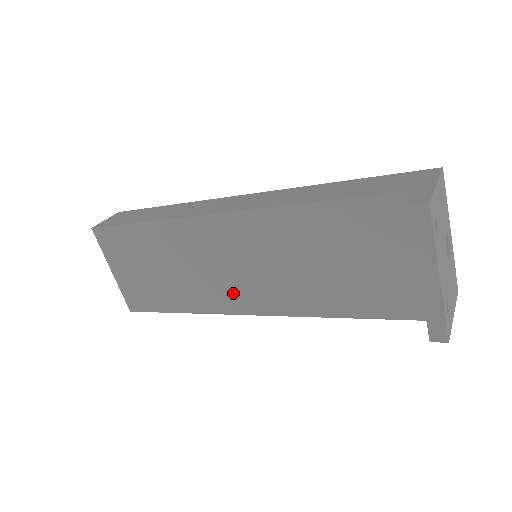
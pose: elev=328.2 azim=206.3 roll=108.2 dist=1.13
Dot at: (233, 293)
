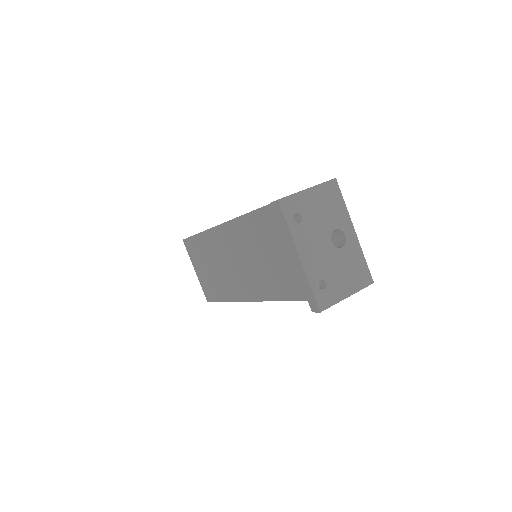
Dot at: (242, 284)
